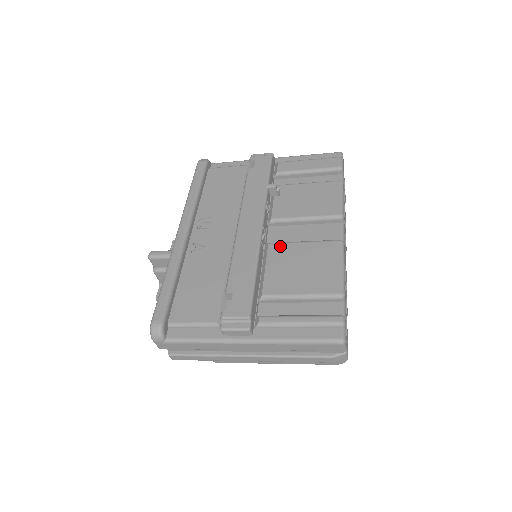
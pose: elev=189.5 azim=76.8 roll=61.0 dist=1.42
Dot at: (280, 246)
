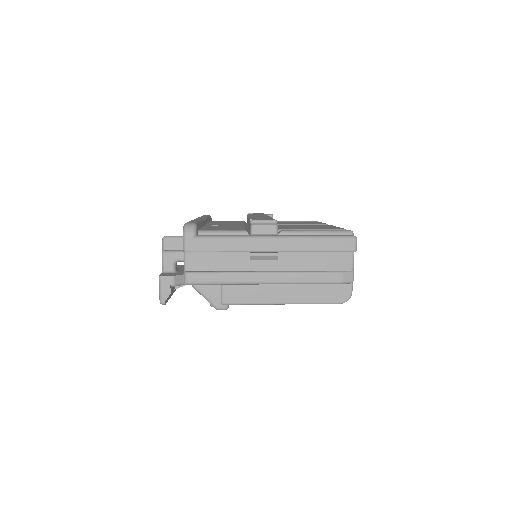
Dot at: (285, 225)
